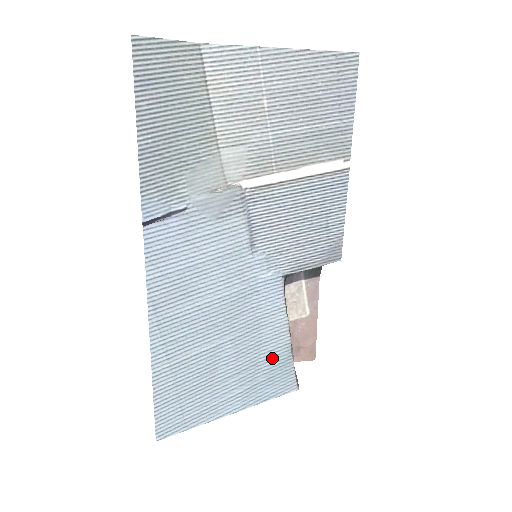
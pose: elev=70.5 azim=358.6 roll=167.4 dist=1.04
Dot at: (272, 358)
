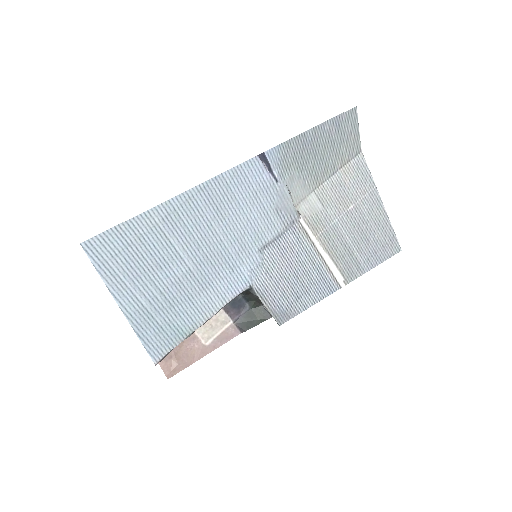
Dot at: (180, 318)
